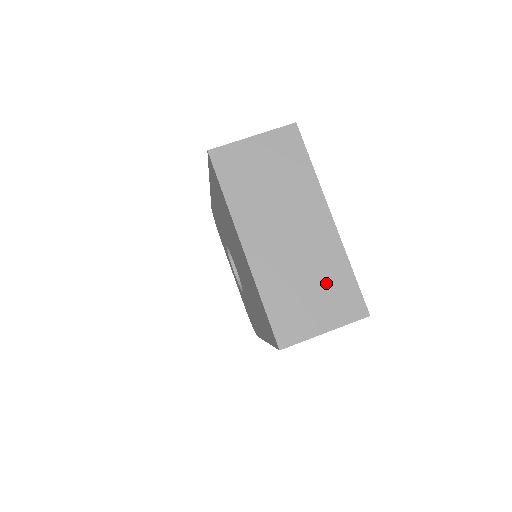
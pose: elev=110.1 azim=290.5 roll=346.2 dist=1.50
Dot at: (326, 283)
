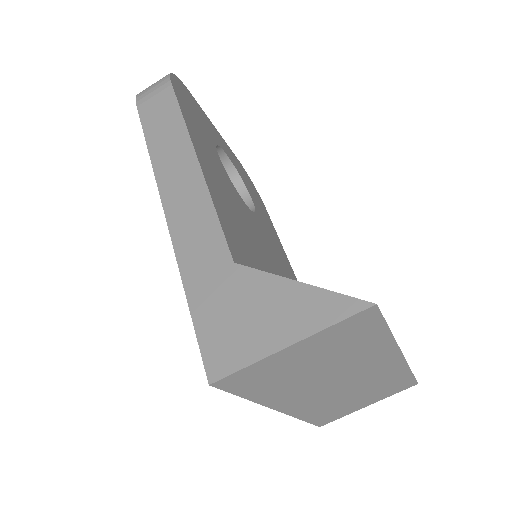
Dot at: (378, 389)
